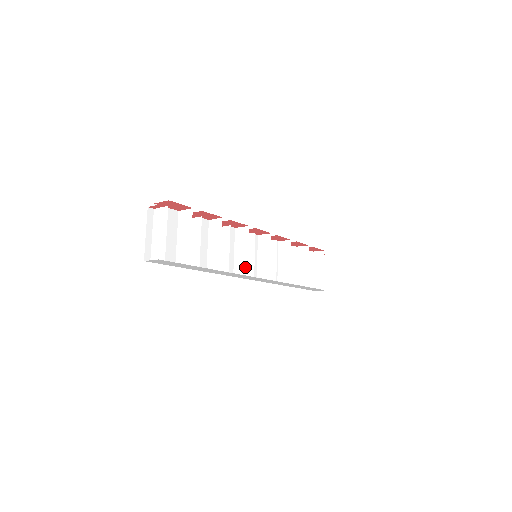
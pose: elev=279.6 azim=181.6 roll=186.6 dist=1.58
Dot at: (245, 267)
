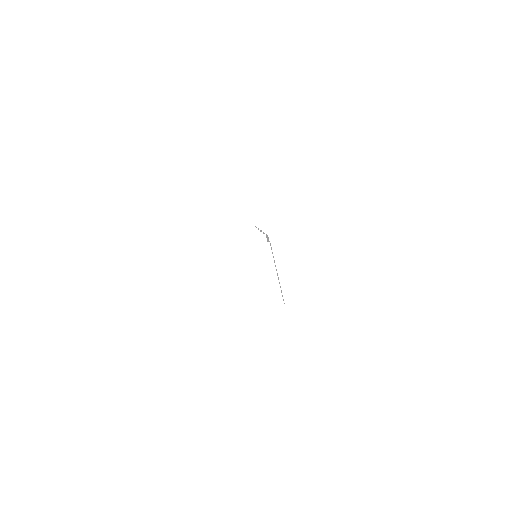
Dot at: occluded
